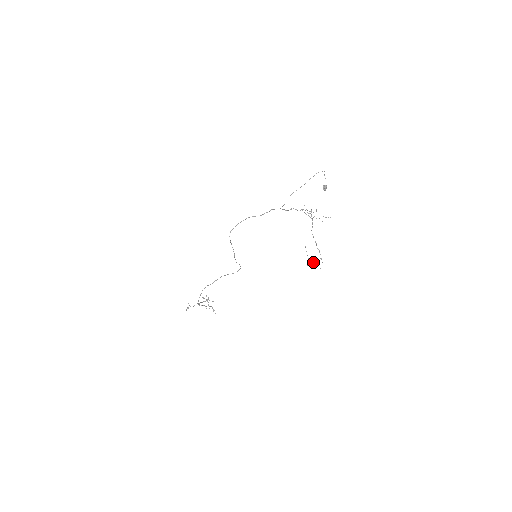
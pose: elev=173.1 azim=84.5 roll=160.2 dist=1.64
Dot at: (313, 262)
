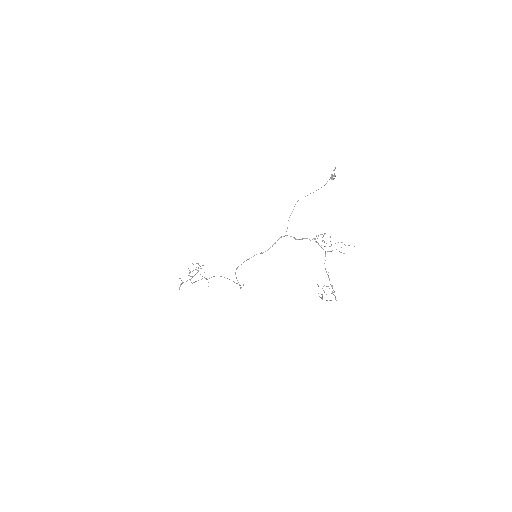
Dot at: (324, 291)
